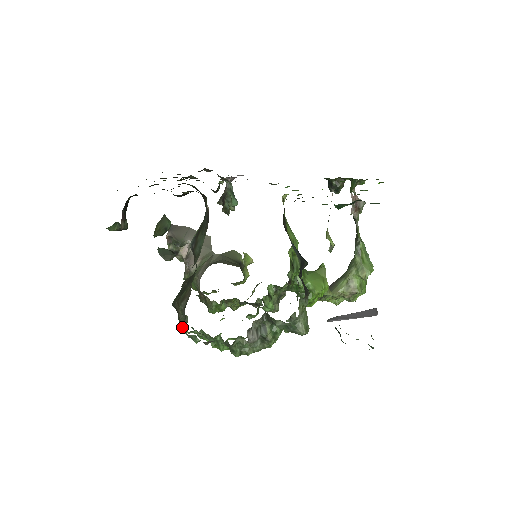
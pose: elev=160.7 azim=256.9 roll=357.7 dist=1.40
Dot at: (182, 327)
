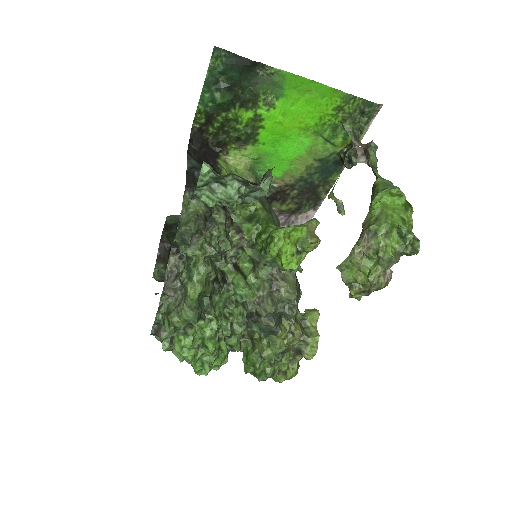
Dot at: occluded
